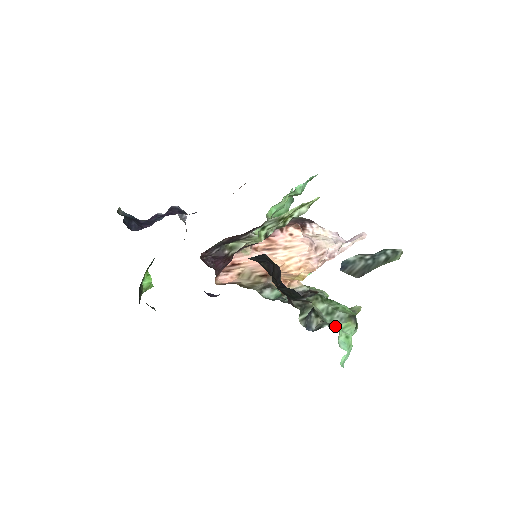
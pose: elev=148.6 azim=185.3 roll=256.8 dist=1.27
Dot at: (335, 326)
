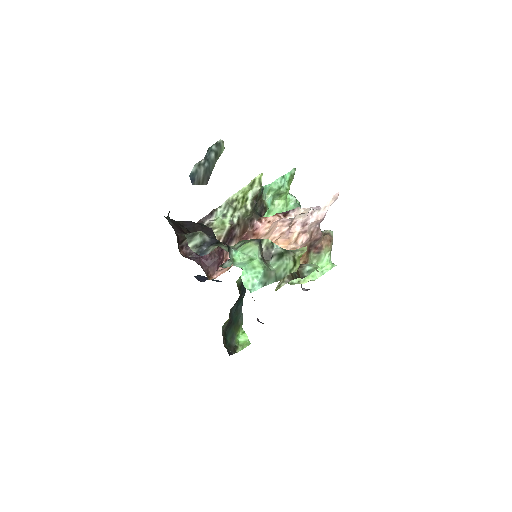
Dot at: (235, 251)
